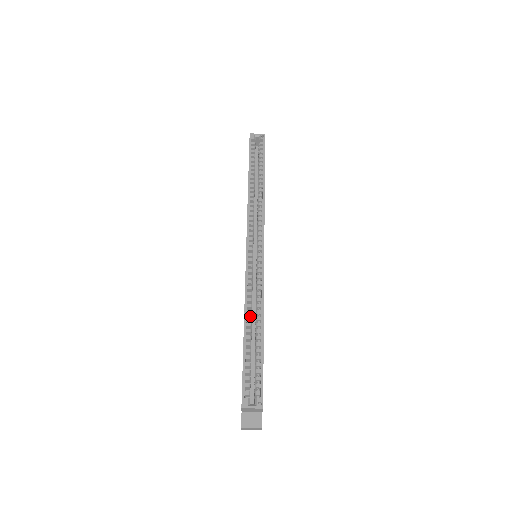
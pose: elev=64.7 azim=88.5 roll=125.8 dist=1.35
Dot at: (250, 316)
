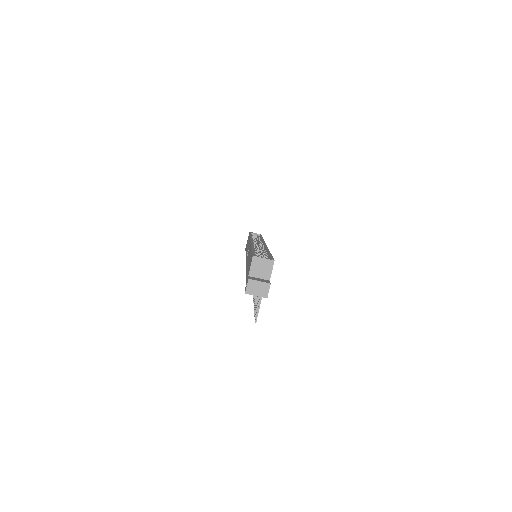
Dot at: (256, 249)
